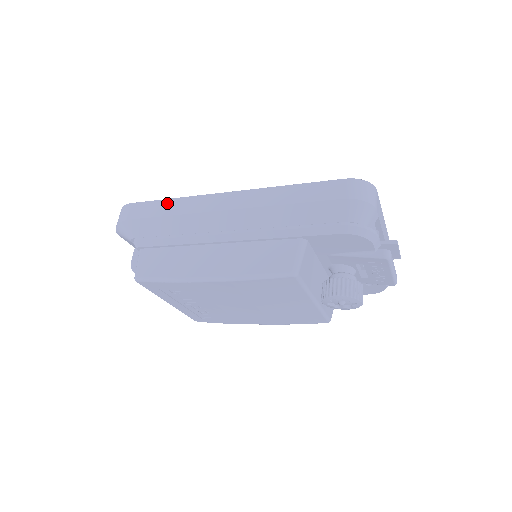
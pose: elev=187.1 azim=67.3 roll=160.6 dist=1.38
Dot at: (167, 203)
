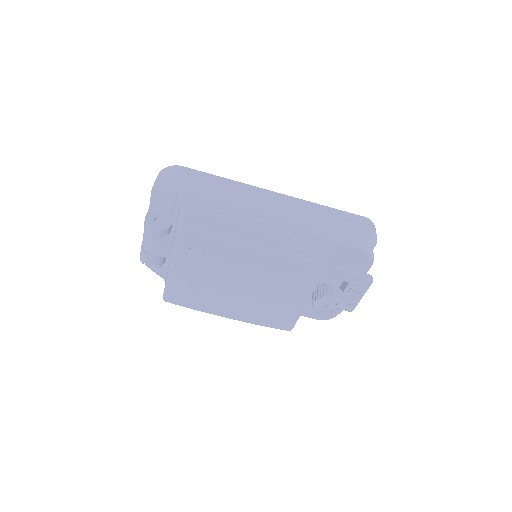
Dot at: (221, 179)
